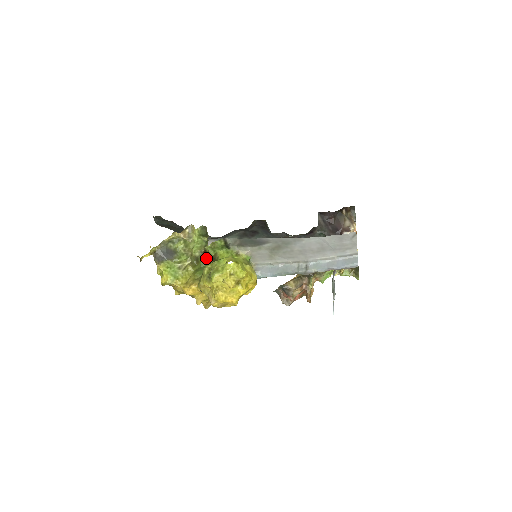
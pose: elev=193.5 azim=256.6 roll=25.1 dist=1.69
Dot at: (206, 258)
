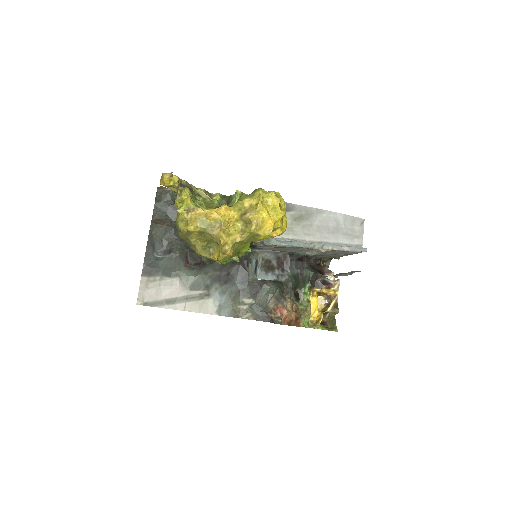
Dot at: occluded
